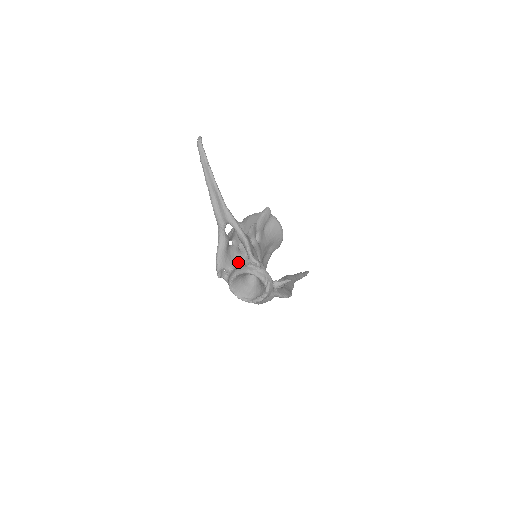
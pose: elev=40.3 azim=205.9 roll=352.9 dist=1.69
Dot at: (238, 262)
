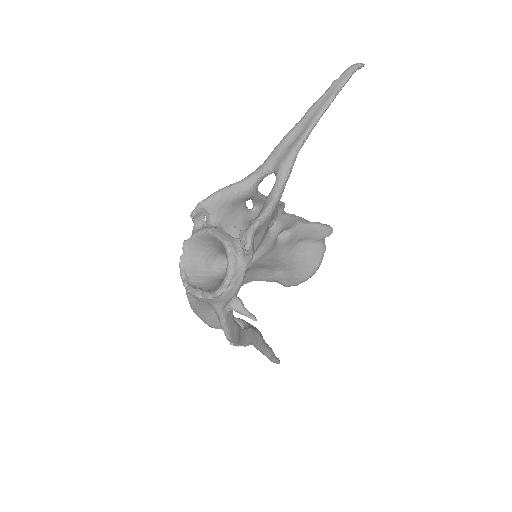
Dot at: (231, 230)
